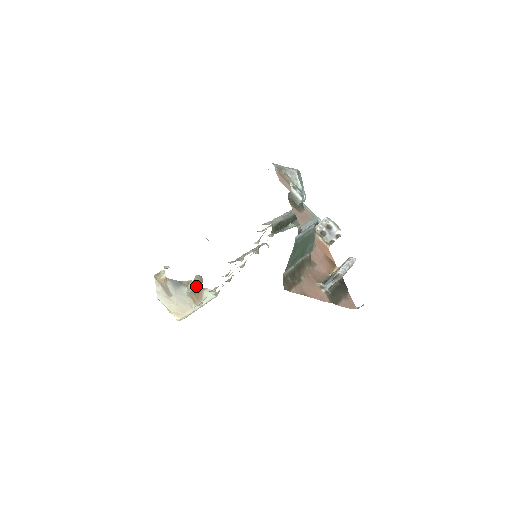
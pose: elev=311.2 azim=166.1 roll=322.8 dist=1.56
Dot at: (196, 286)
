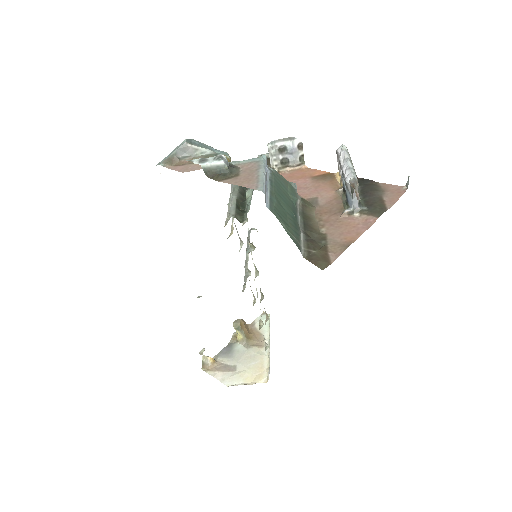
Dot at: (244, 332)
